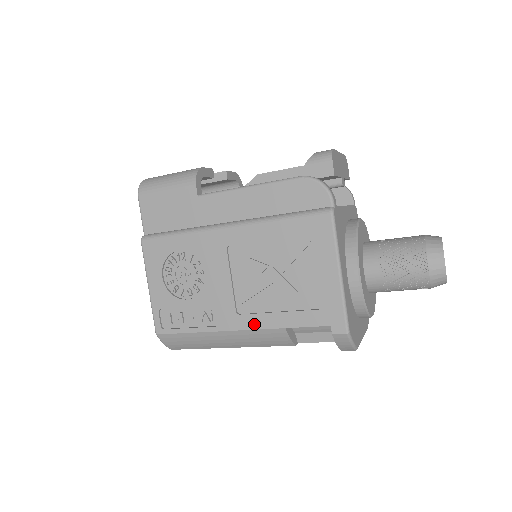
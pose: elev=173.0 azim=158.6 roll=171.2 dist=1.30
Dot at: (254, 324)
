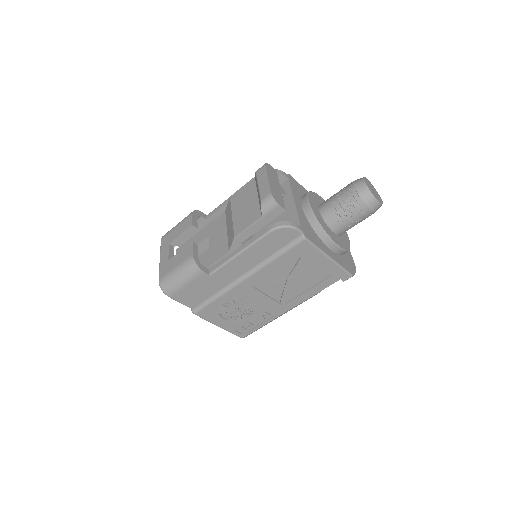
Dot at: (296, 303)
